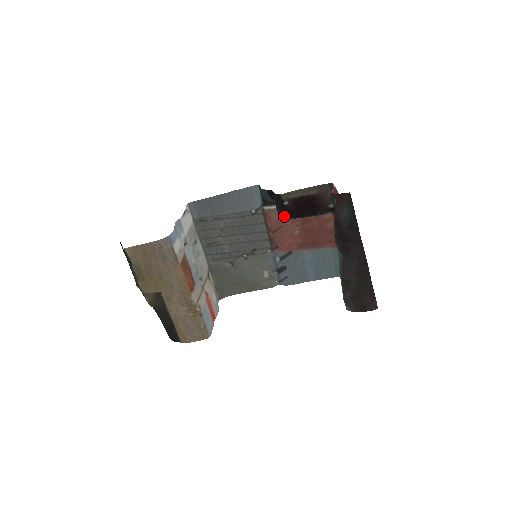
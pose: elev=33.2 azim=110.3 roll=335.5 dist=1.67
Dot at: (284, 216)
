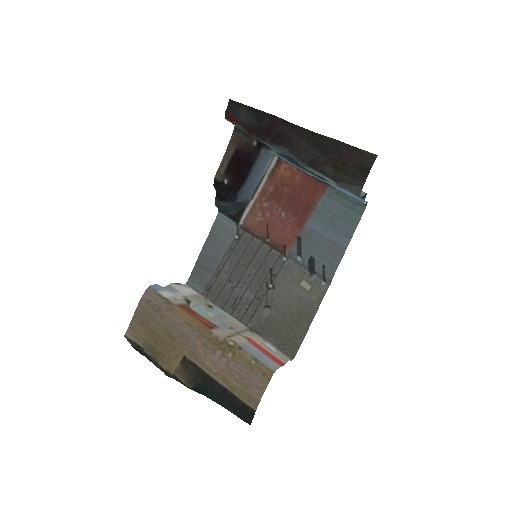
Dot at: (237, 194)
